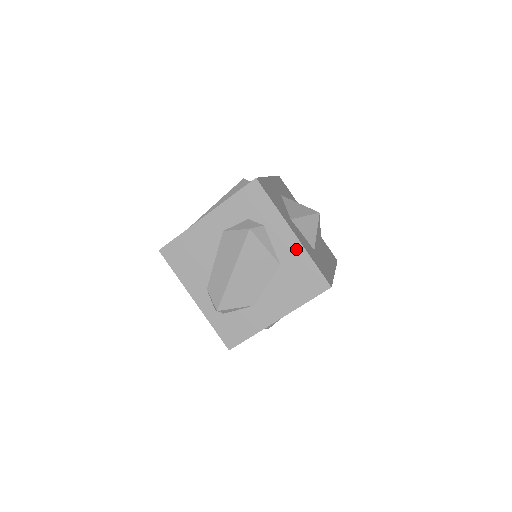
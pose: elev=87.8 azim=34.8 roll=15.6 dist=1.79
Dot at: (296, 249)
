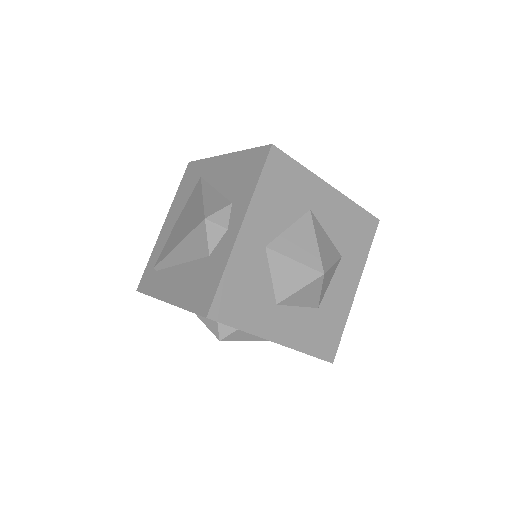
Dot at: occluded
